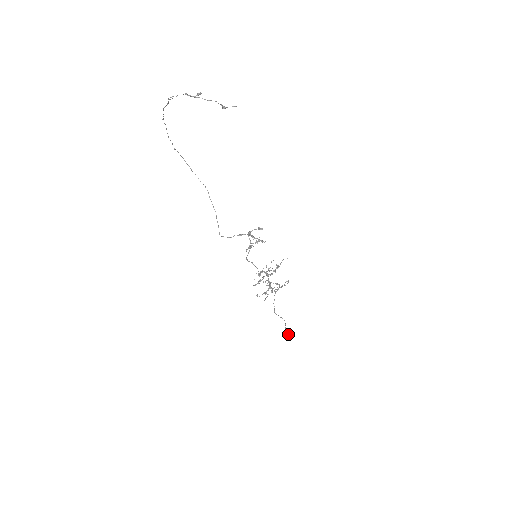
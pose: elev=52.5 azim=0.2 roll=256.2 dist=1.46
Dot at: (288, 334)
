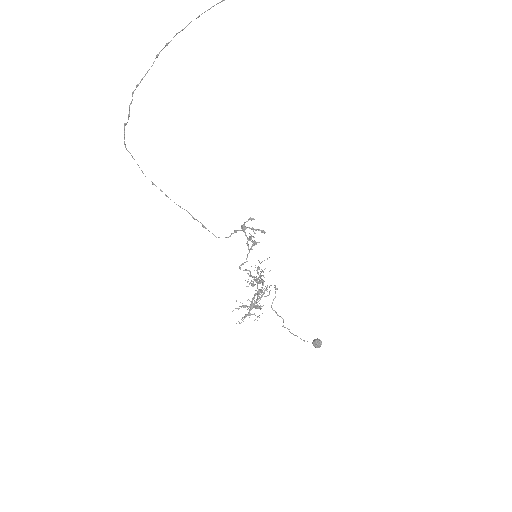
Dot at: (318, 339)
